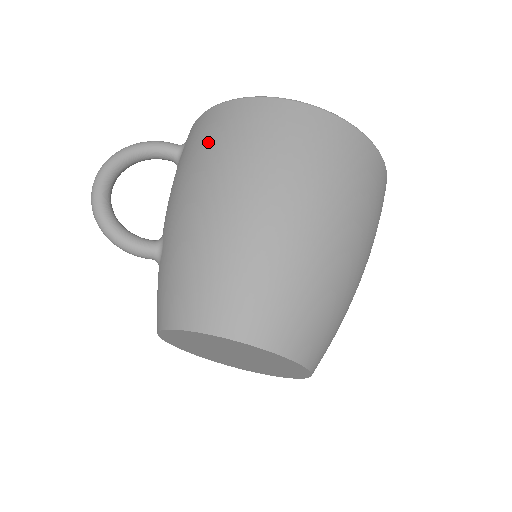
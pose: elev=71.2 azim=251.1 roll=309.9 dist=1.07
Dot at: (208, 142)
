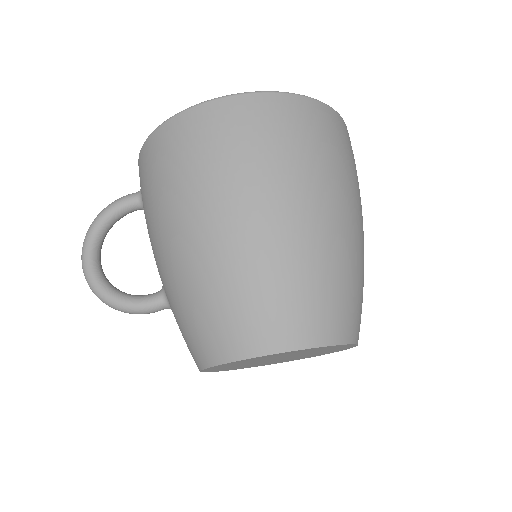
Dot at: (152, 183)
